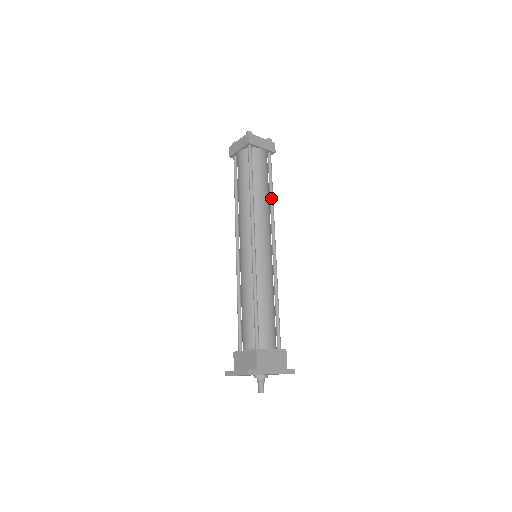
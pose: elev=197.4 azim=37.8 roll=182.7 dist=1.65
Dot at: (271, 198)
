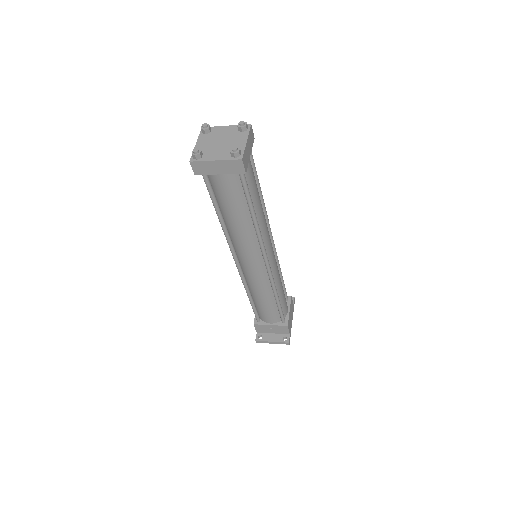
Dot at: (262, 198)
